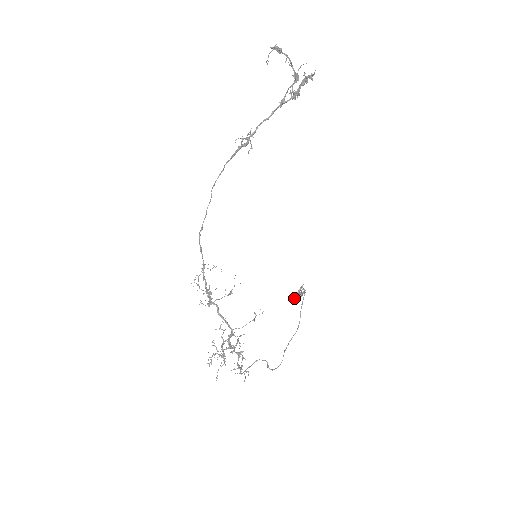
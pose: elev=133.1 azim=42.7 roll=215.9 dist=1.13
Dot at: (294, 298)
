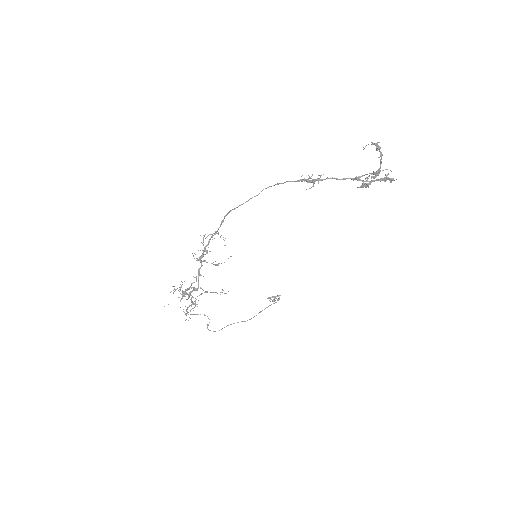
Dot at: (267, 298)
